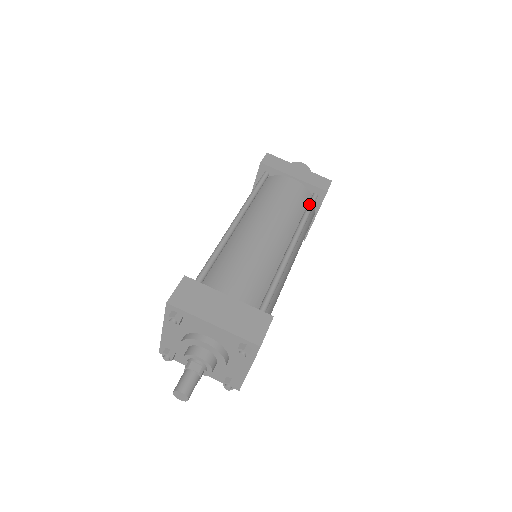
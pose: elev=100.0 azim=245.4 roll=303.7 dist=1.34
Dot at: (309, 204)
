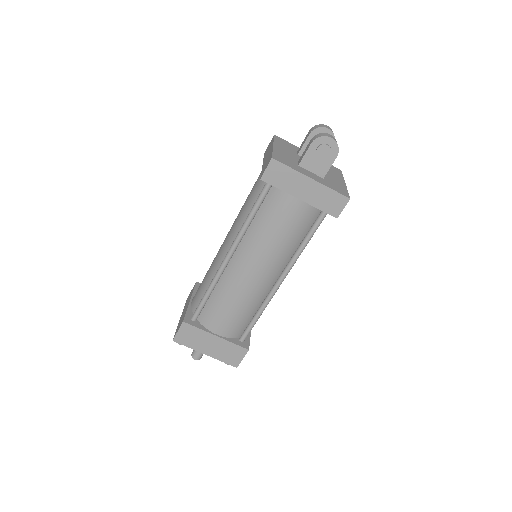
Dot at: (312, 229)
